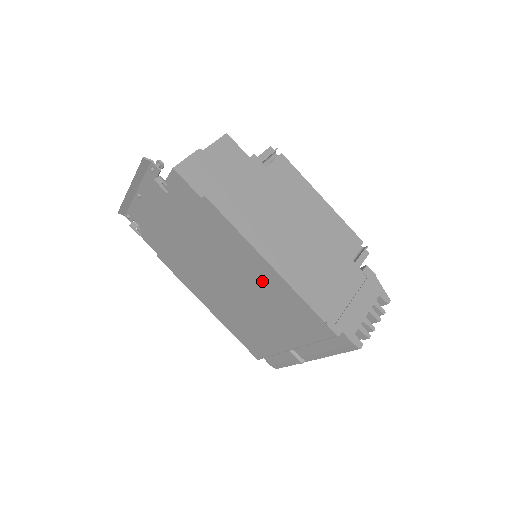
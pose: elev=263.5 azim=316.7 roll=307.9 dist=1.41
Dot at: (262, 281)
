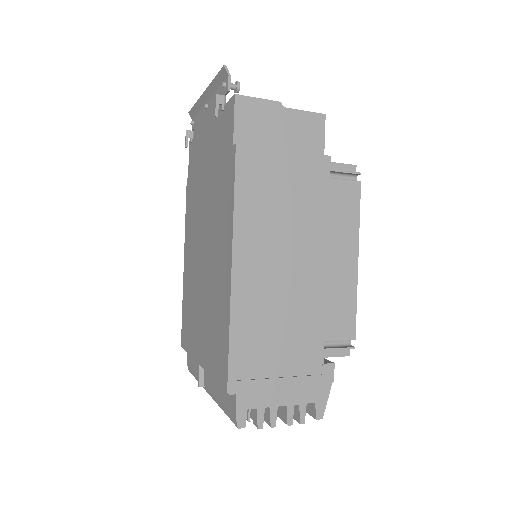
Dot at: (220, 275)
